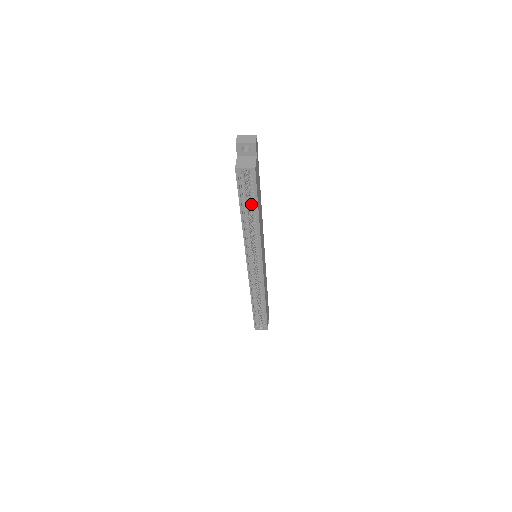
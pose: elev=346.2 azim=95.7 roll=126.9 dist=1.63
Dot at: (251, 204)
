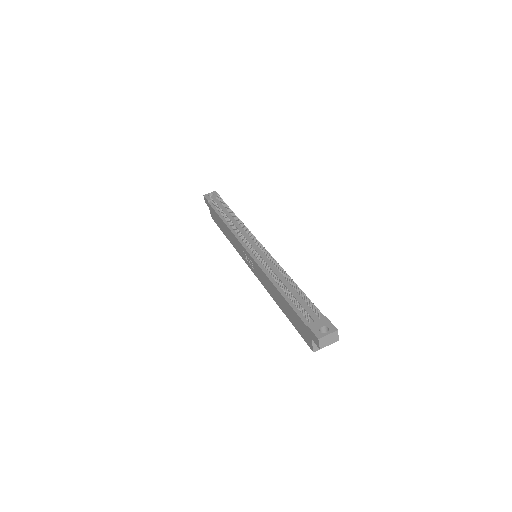
Dot at: occluded
